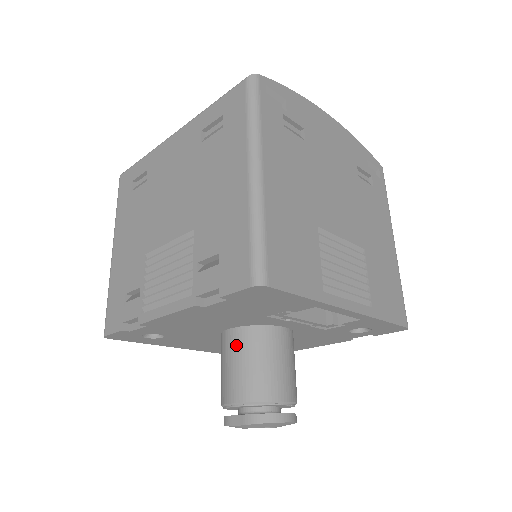
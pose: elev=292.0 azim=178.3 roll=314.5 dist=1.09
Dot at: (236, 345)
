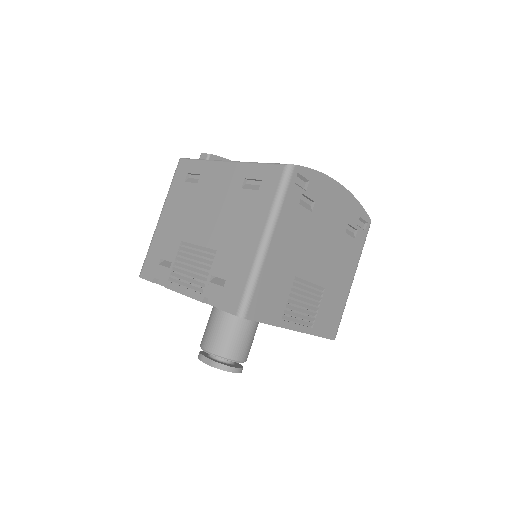
Dot at: (221, 317)
